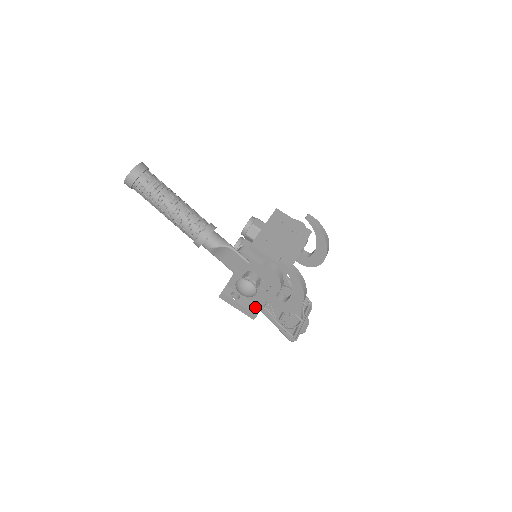
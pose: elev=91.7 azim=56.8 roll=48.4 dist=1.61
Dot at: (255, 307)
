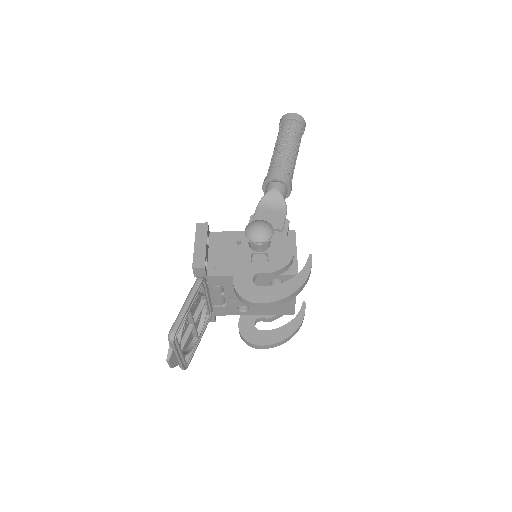
Dot at: occluded
